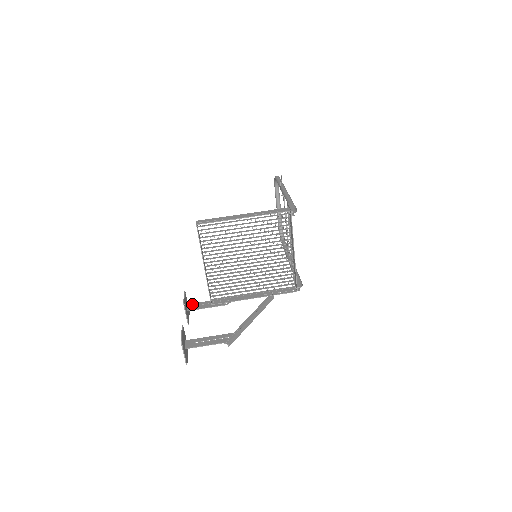
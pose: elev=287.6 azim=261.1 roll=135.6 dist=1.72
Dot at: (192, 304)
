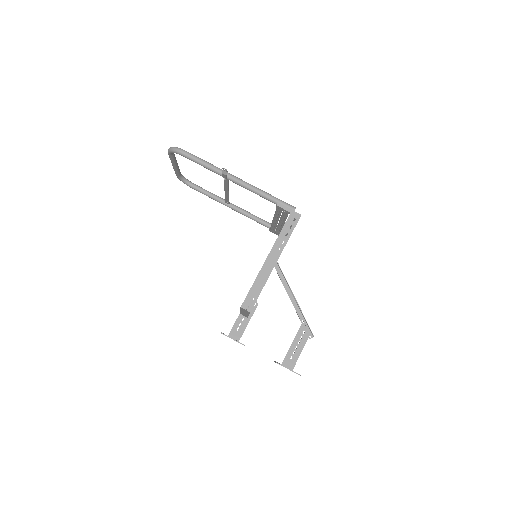
Dot at: (232, 332)
